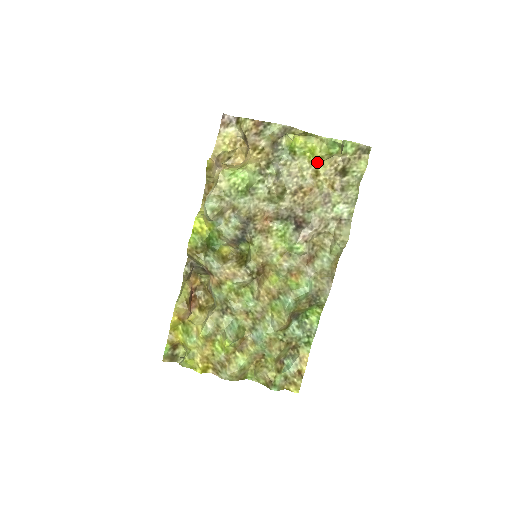
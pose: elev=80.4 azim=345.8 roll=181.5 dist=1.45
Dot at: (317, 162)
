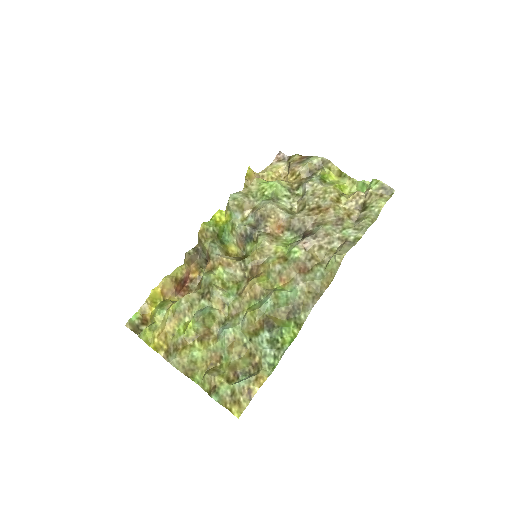
Dot at: (342, 193)
